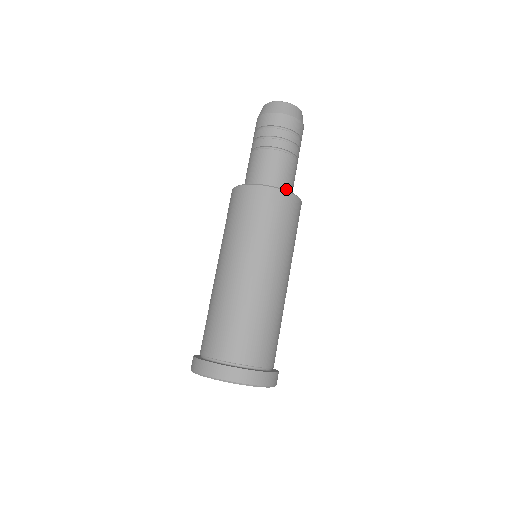
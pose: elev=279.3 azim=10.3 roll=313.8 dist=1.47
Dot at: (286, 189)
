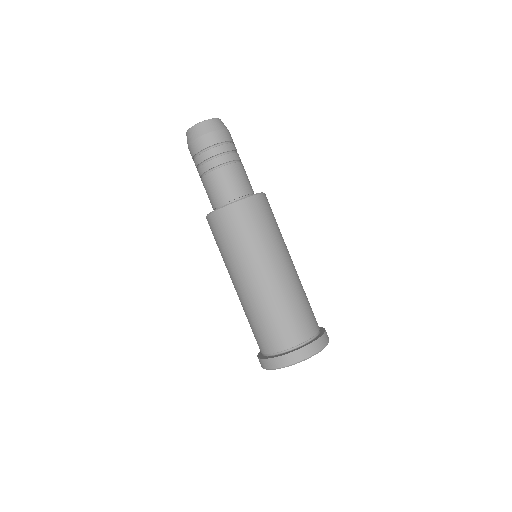
Dot at: (229, 199)
